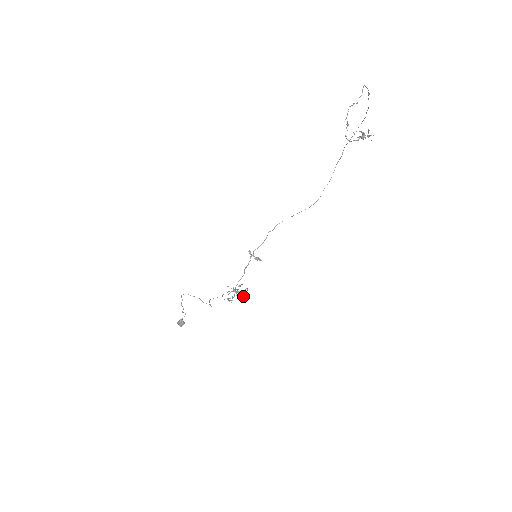
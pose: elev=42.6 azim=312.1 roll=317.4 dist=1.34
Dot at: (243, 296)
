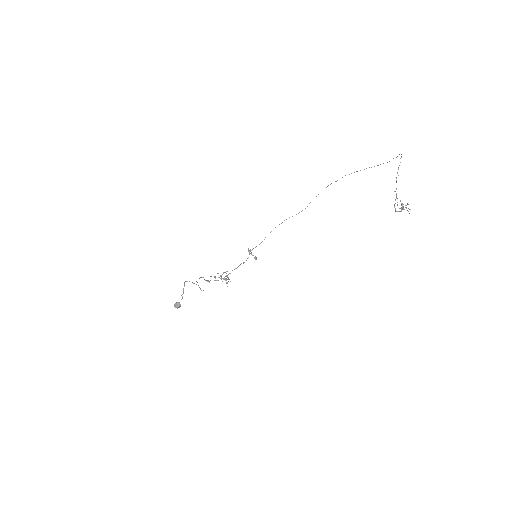
Dot at: (227, 282)
